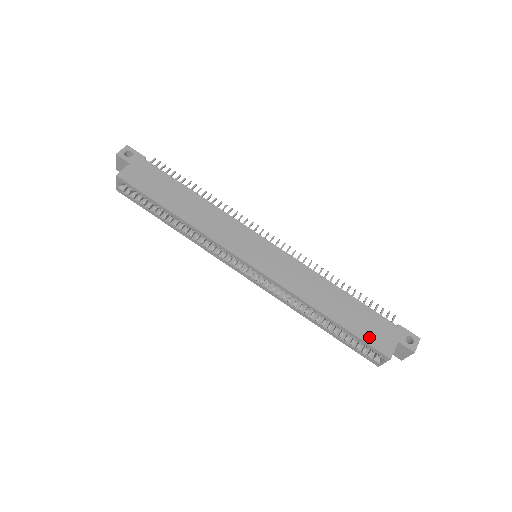
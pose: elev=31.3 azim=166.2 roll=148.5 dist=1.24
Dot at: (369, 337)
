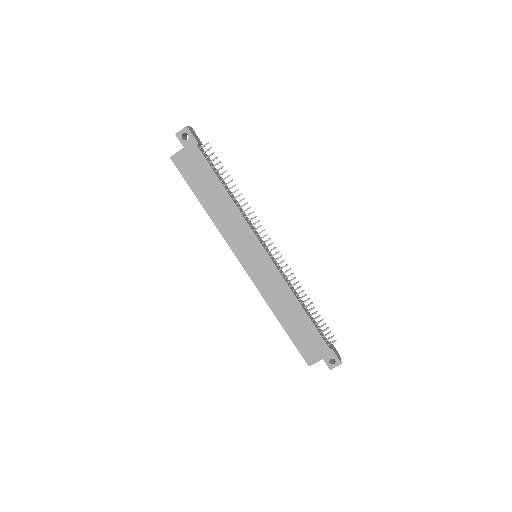
Dot at: (303, 348)
